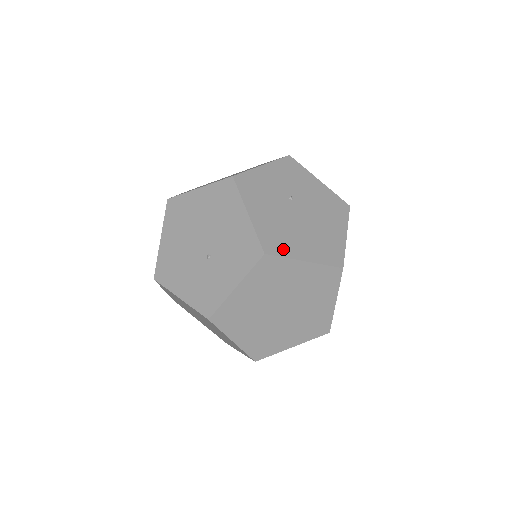
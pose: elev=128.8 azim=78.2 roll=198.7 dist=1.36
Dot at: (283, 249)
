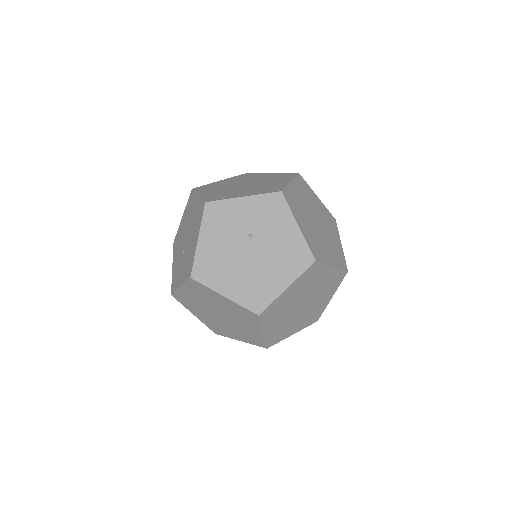
Dot at: (210, 279)
